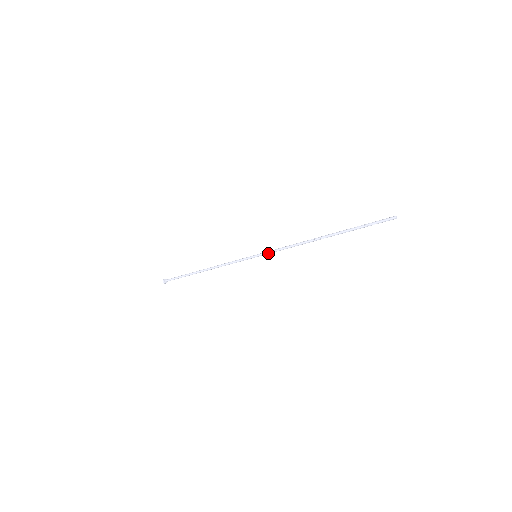
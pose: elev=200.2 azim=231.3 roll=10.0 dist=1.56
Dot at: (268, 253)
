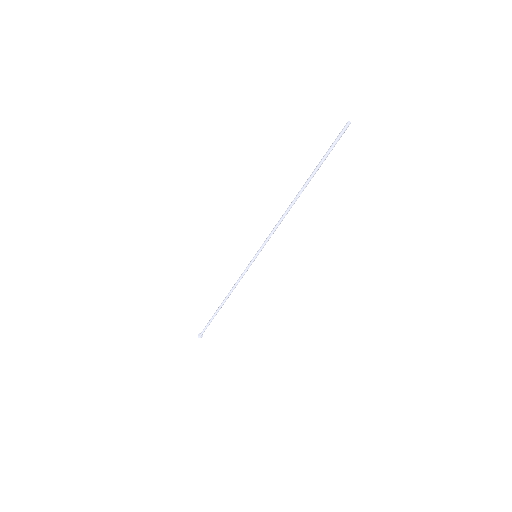
Dot at: occluded
